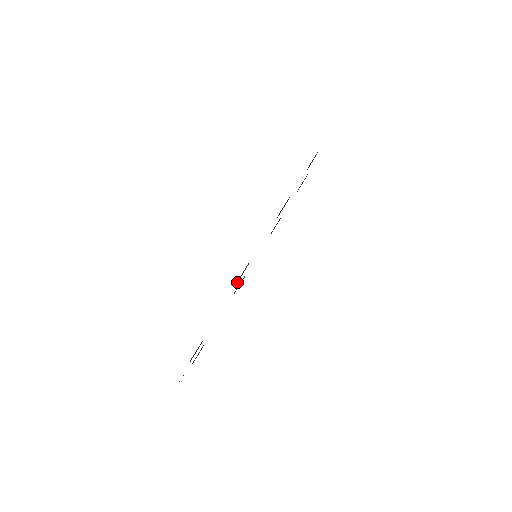
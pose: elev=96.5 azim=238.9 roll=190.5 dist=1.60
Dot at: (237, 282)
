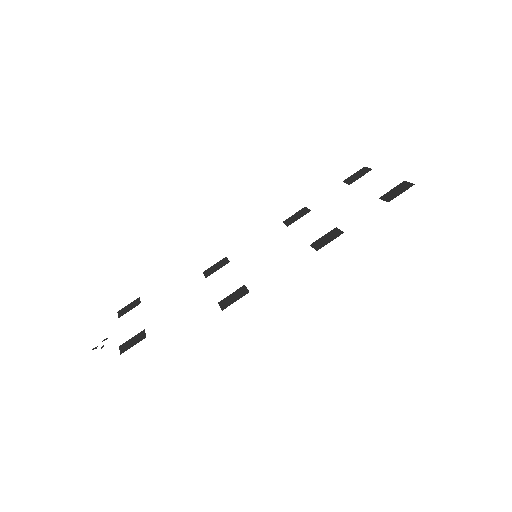
Dot at: (221, 300)
